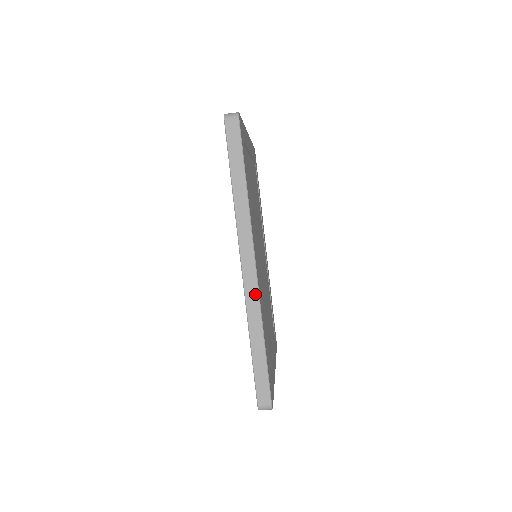
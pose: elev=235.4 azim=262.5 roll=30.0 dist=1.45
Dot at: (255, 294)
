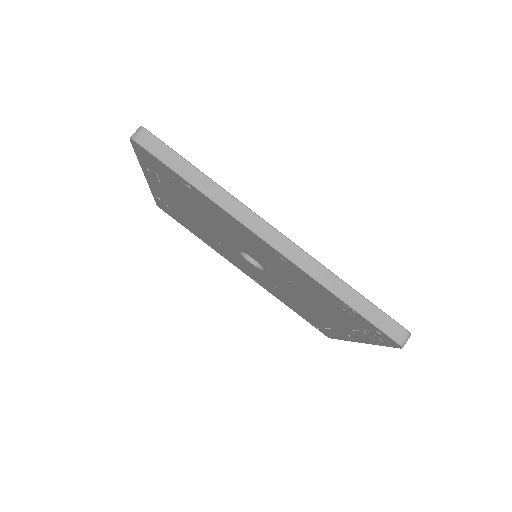
Dot at: (300, 253)
